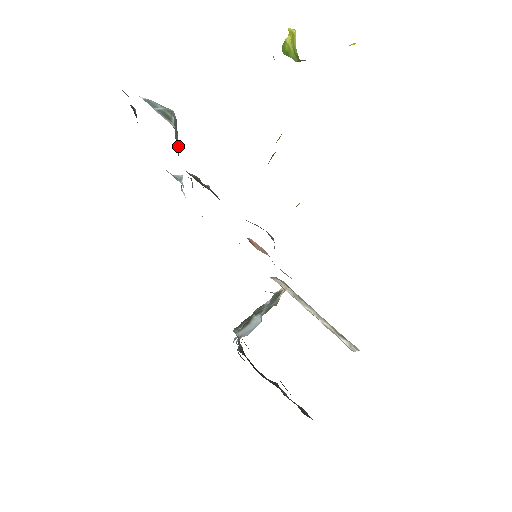
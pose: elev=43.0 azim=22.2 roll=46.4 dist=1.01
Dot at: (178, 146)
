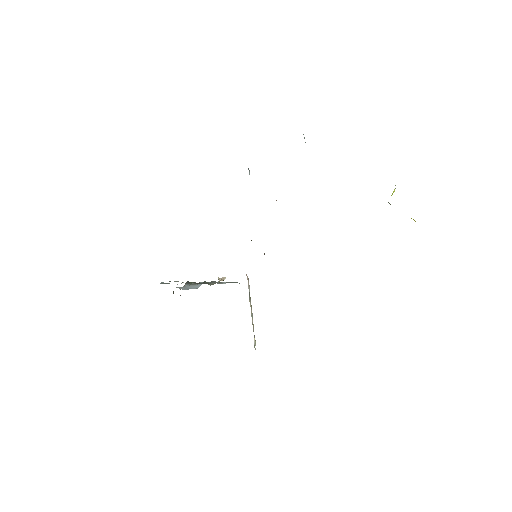
Dot at: occluded
